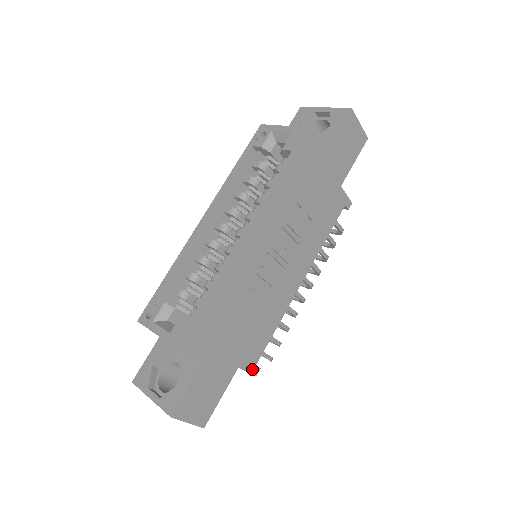
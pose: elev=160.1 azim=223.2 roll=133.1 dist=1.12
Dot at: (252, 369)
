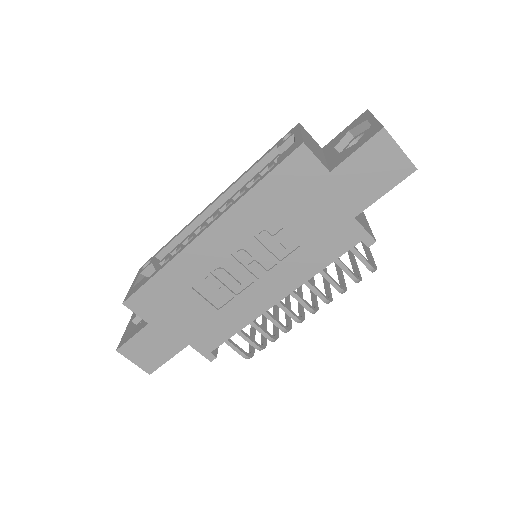
Dot at: (206, 353)
